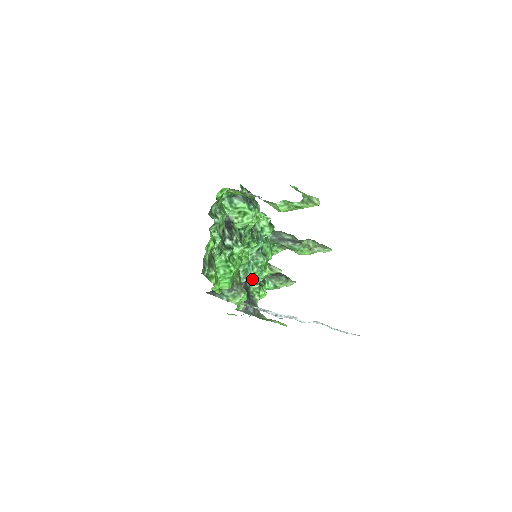
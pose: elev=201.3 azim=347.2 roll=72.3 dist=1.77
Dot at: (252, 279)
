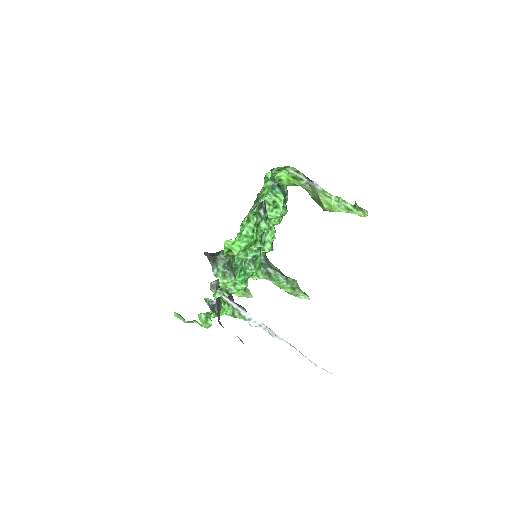
Dot at: occluded
